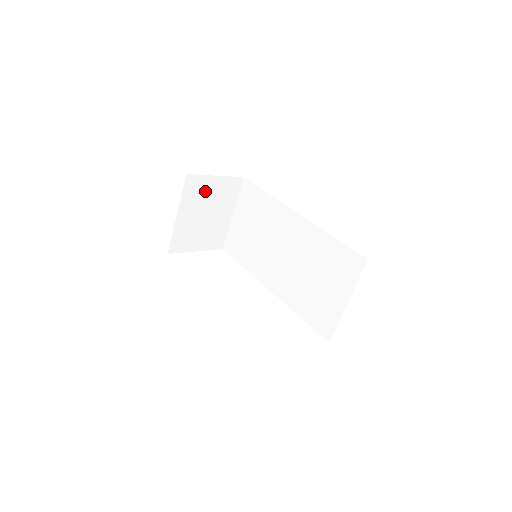
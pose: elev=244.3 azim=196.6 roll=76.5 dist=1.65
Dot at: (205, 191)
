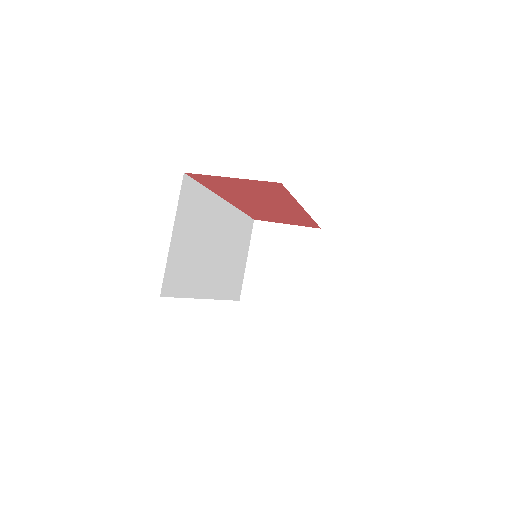
Dot at: (276, 239)
